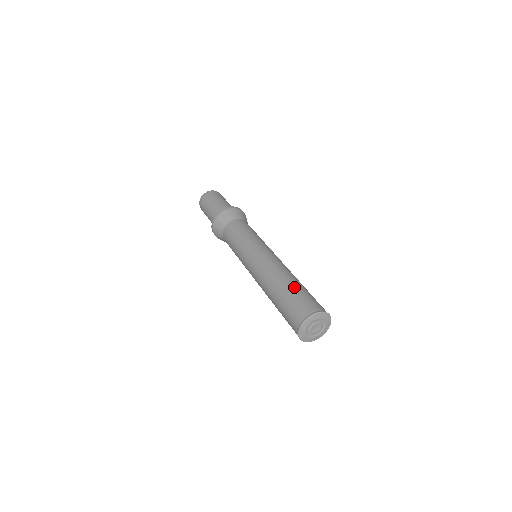
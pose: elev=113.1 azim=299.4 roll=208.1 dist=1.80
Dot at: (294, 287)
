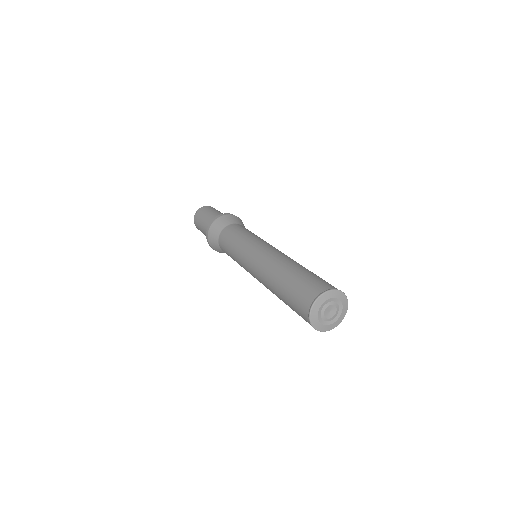
Dot at: (291, 276)
